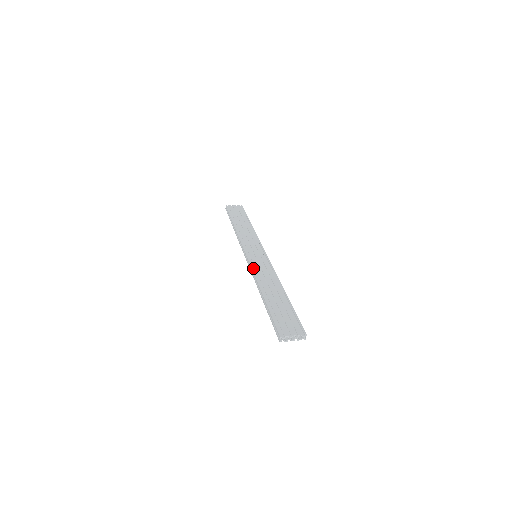
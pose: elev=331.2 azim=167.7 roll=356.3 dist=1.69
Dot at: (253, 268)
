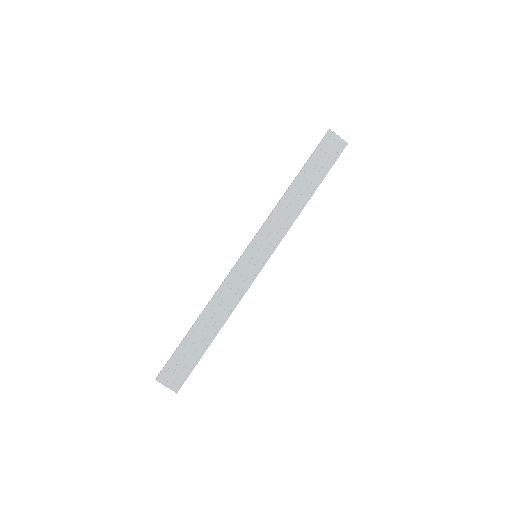
Dot at: (229, 277)
